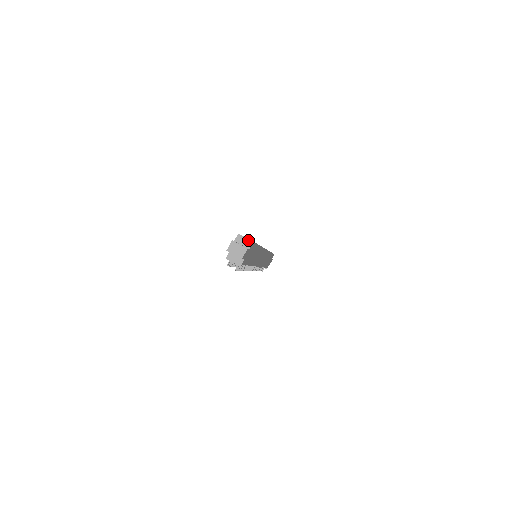
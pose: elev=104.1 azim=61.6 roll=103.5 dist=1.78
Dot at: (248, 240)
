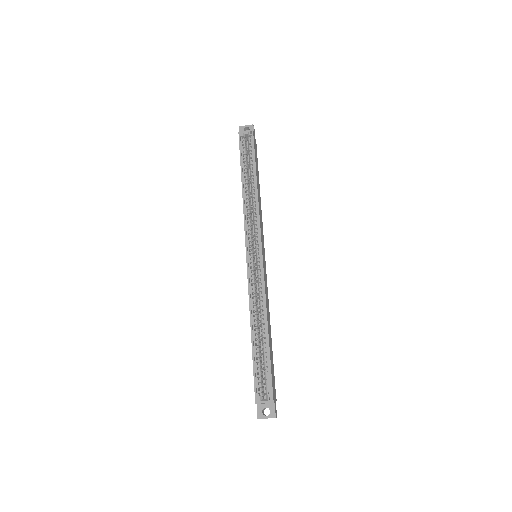
Dot at: occluded
